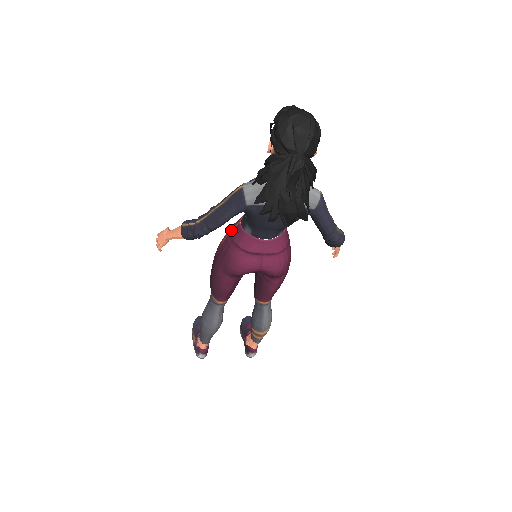
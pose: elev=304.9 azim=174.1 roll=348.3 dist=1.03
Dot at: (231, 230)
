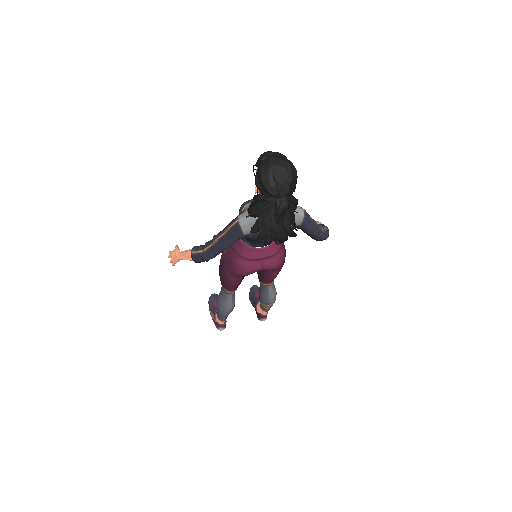
Dot at: occluded
